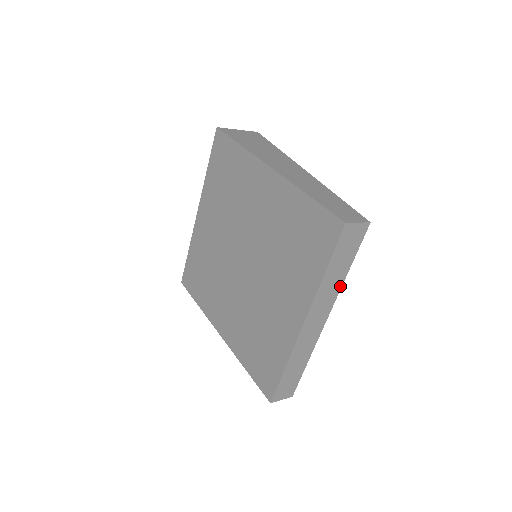
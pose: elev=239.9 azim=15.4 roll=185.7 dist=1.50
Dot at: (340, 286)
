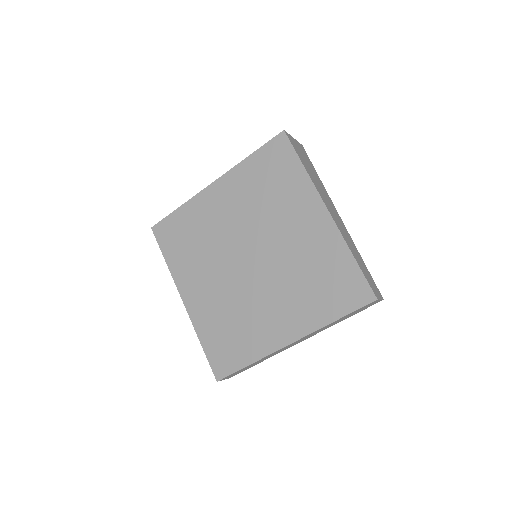
Dot at: (330, 326)
